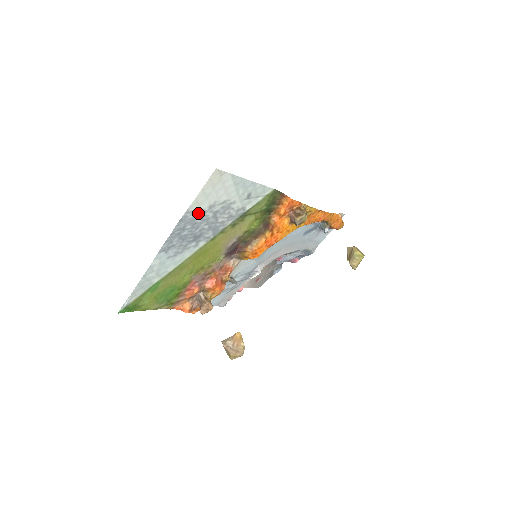
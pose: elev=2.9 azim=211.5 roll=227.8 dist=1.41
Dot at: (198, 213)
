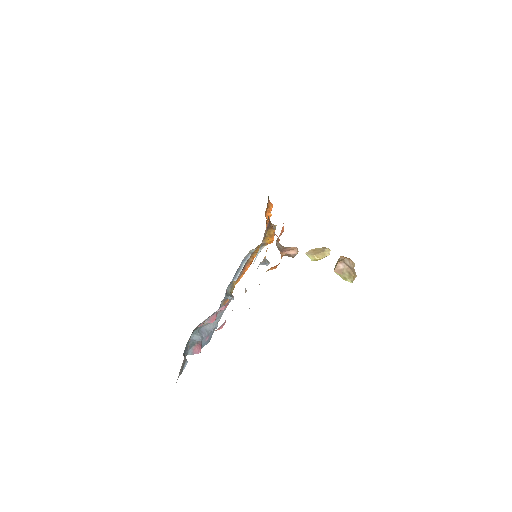
Dot at: occluded
